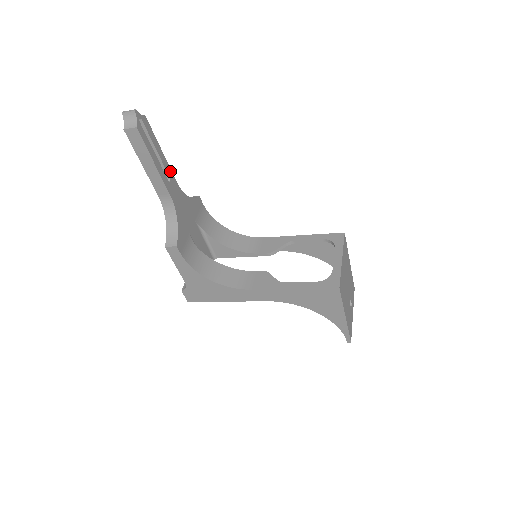
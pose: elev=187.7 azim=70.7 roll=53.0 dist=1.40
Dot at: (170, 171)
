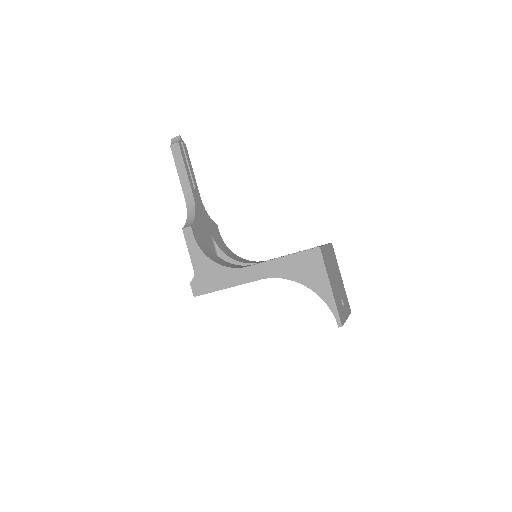
Dot at: (196, 186)
